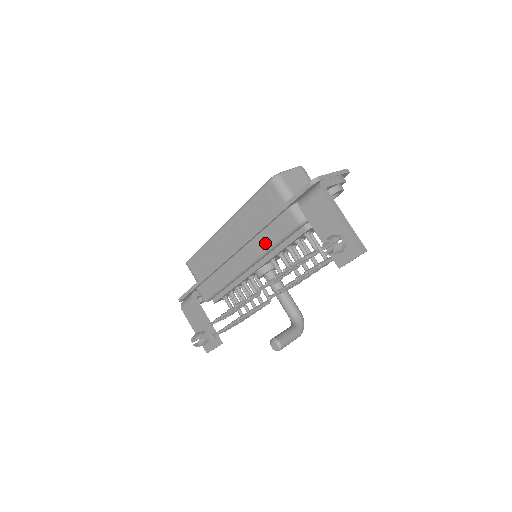
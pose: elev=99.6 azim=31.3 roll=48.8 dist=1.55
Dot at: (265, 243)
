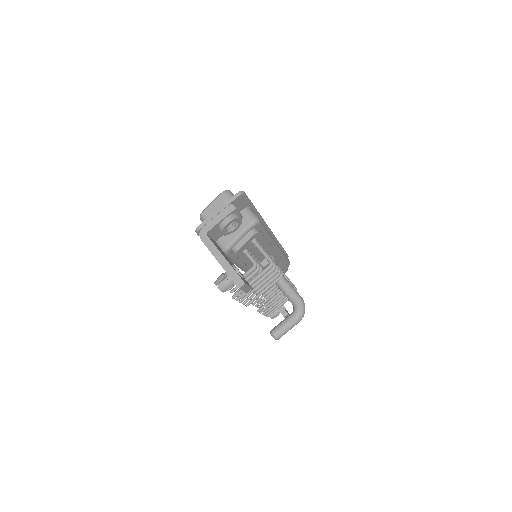
Dot at: occluded
